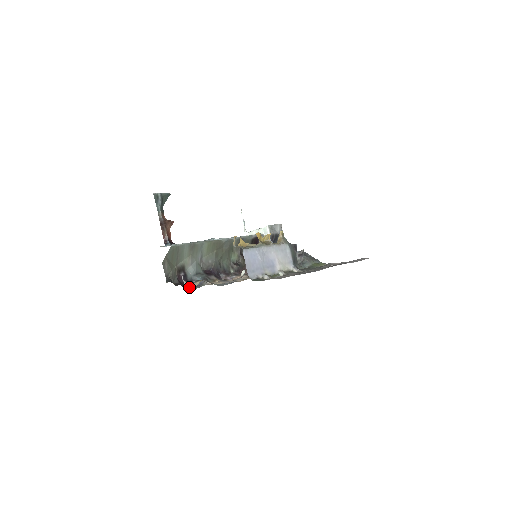
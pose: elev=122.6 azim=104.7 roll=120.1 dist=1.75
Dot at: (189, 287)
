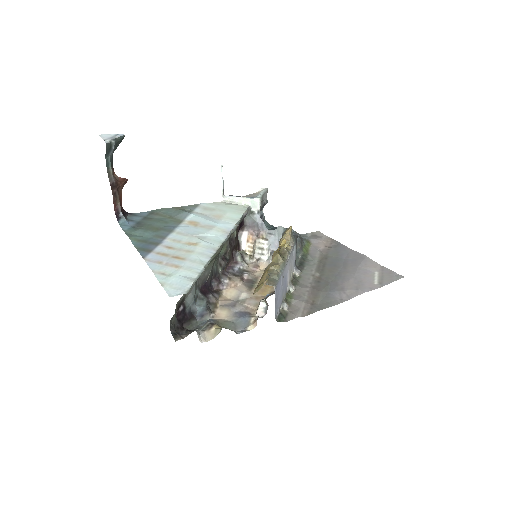
Dot at: occluded
